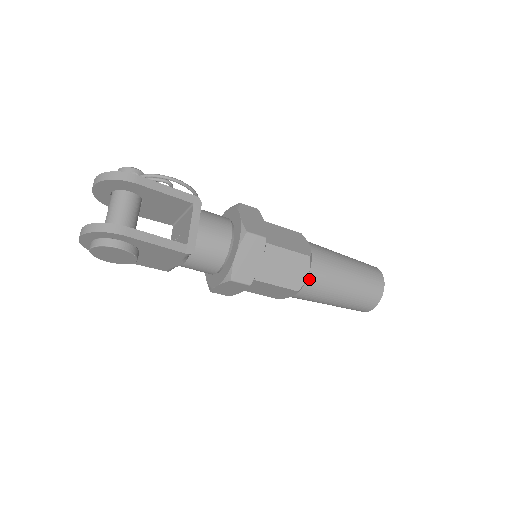
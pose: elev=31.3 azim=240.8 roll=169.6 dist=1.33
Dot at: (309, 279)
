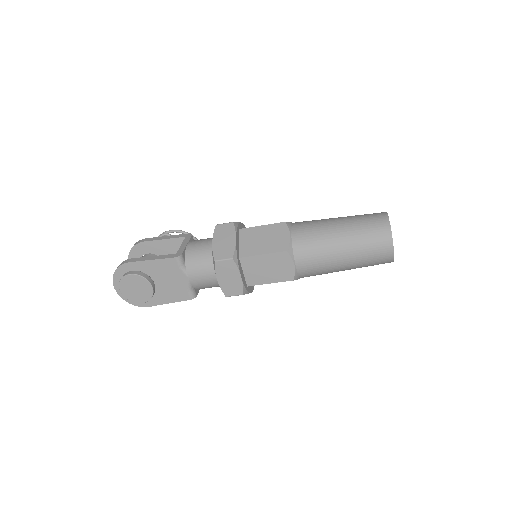
Dot at: (294, 239)
